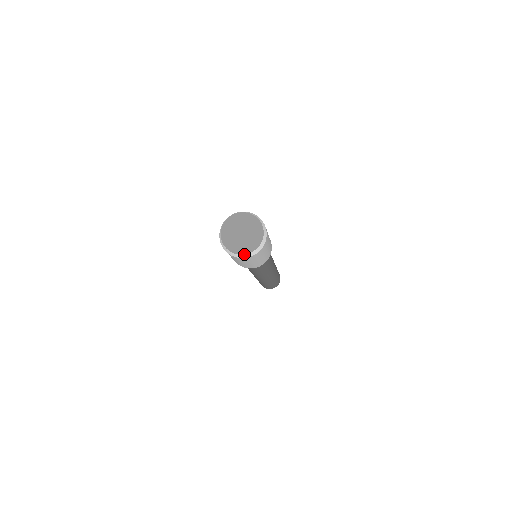
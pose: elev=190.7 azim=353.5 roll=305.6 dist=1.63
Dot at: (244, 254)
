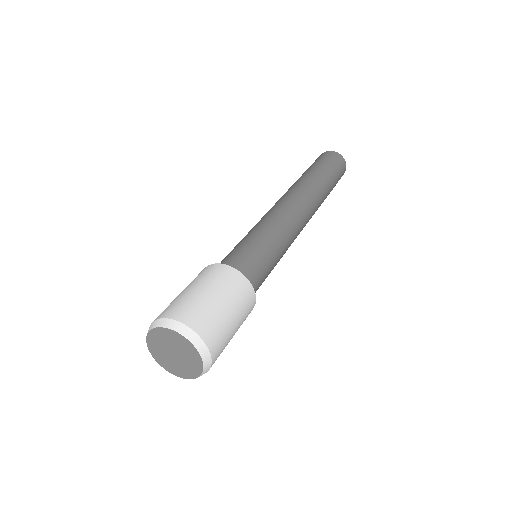
Dot at: (200, 374)
